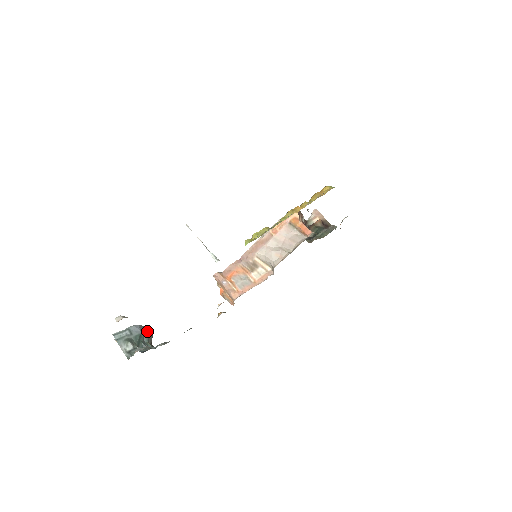
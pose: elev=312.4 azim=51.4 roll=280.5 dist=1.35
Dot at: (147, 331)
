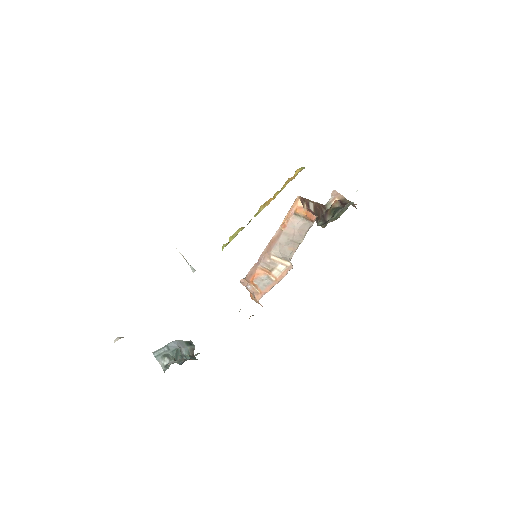
Dot at: (187, 345)
